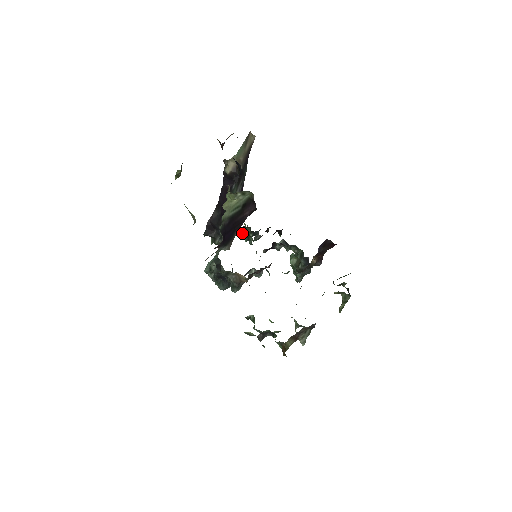
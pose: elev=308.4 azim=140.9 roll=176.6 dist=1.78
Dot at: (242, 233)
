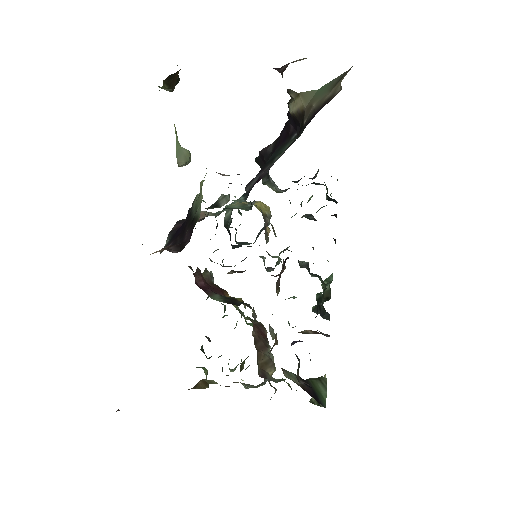
Dot at: occluded
